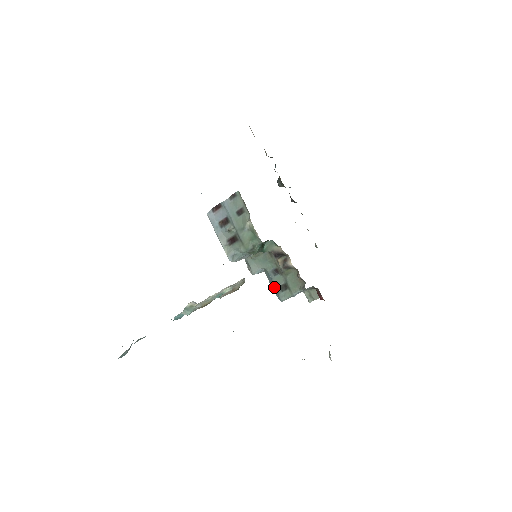
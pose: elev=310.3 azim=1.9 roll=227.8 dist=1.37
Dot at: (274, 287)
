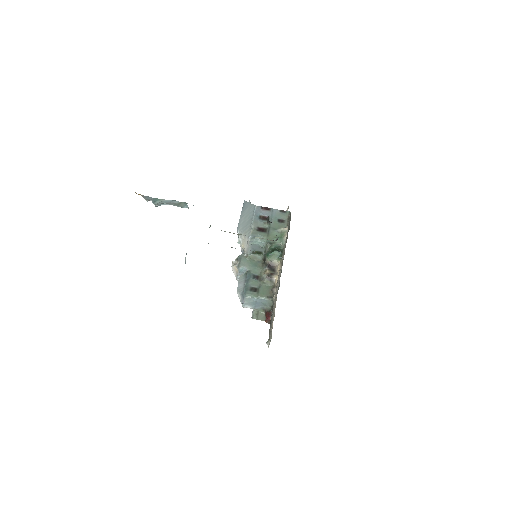
Dot at: (247, 284)
